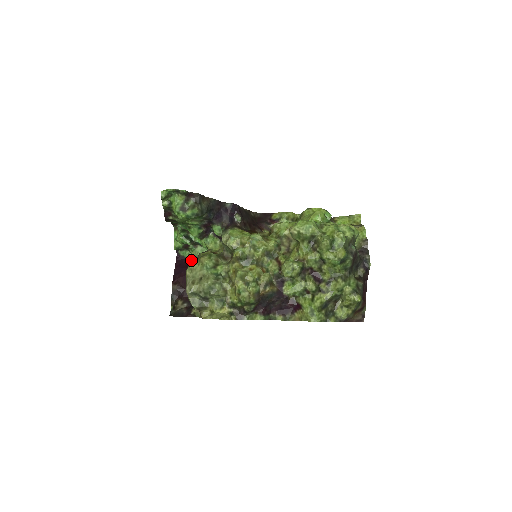
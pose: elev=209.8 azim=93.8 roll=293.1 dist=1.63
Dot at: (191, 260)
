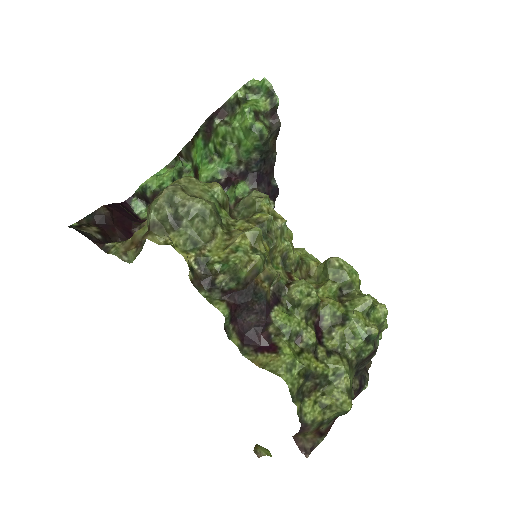
Dot at: (139, 218)
